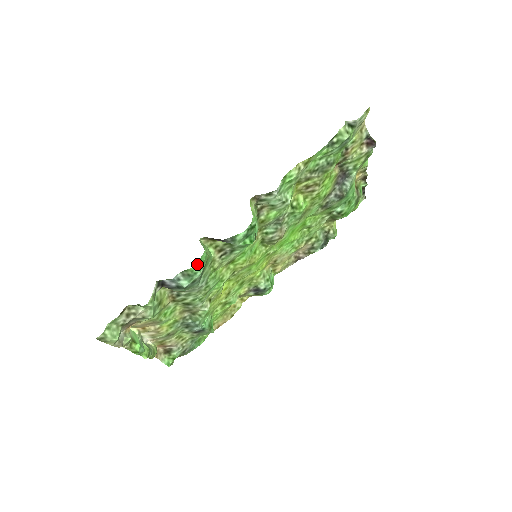
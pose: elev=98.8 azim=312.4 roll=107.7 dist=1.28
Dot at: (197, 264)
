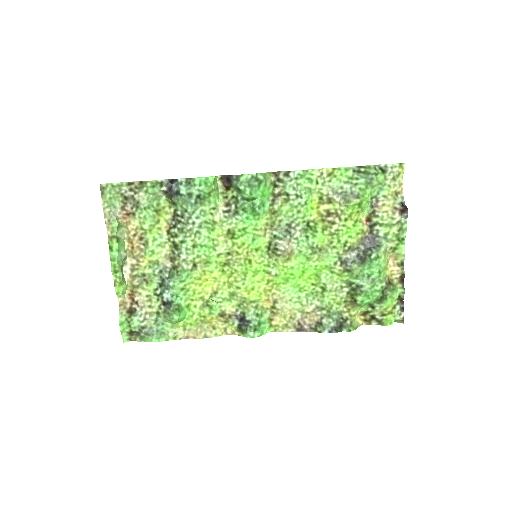
Dot at: (201, 178)
